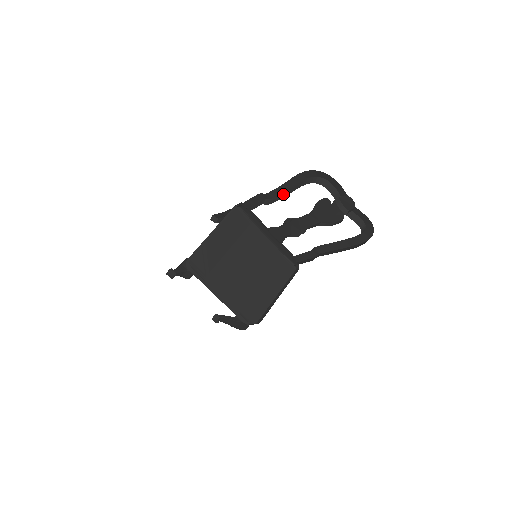
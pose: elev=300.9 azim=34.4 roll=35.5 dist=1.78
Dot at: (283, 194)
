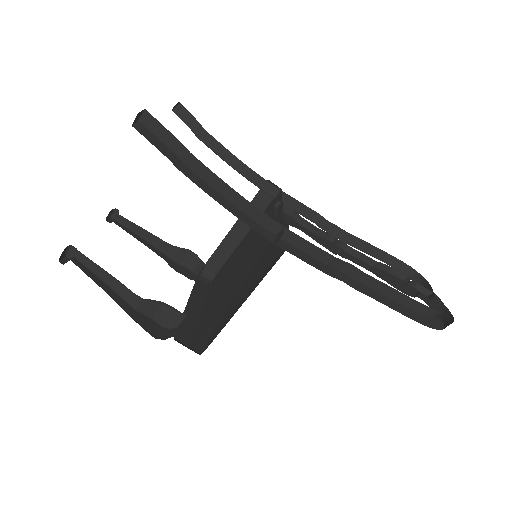
Dot at: (373, 281)
